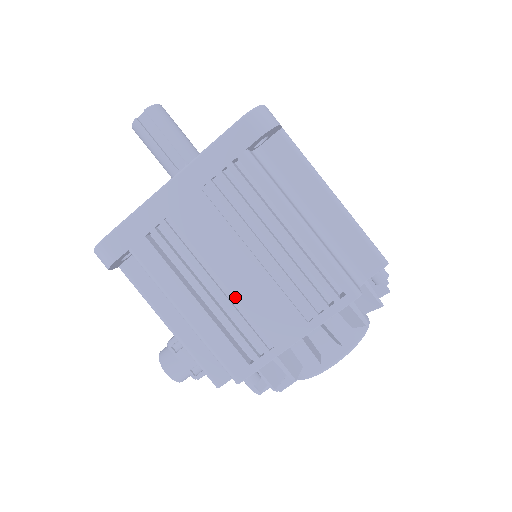
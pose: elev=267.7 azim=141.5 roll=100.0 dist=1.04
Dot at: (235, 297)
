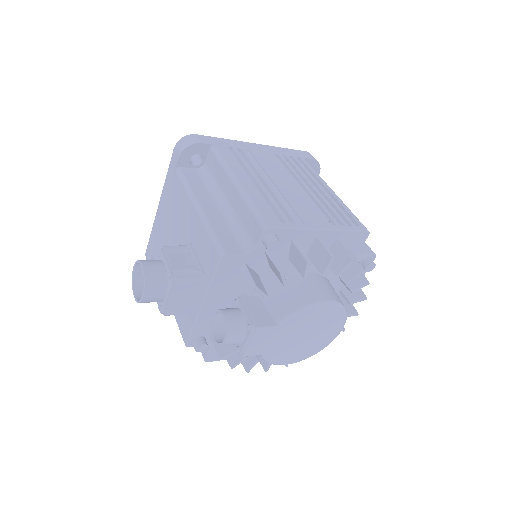
Dot at: (281, 192)
